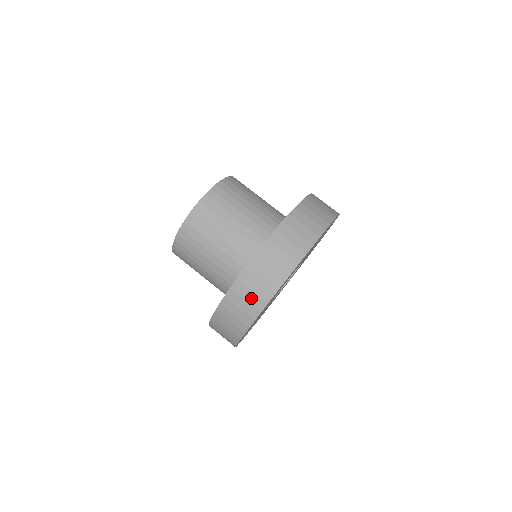
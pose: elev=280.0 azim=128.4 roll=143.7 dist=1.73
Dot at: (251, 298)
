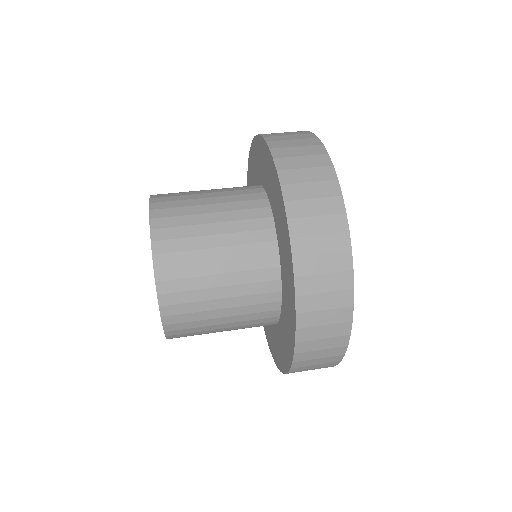
Dot at: (320, 208)
